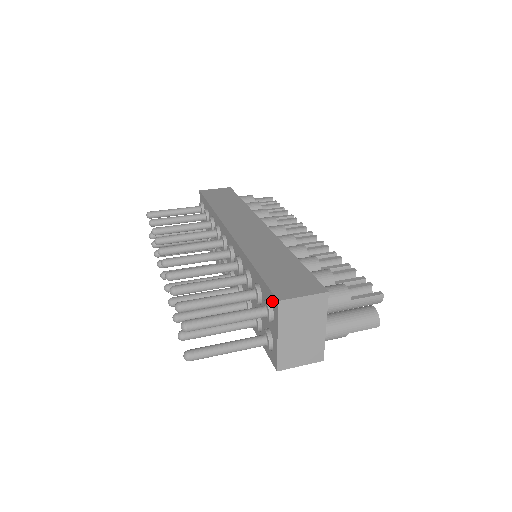
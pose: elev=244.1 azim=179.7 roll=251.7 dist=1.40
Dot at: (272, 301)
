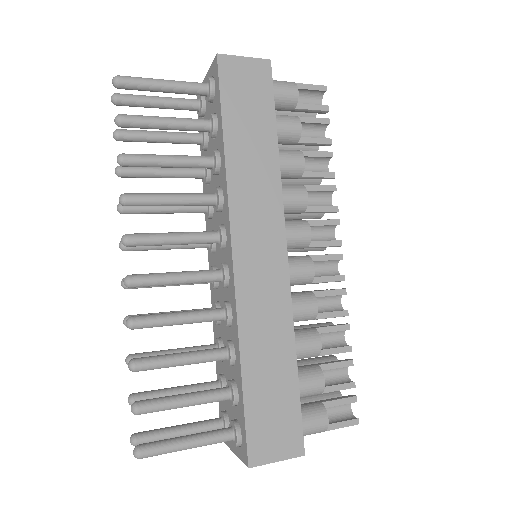
Dot at: (243, 446)
